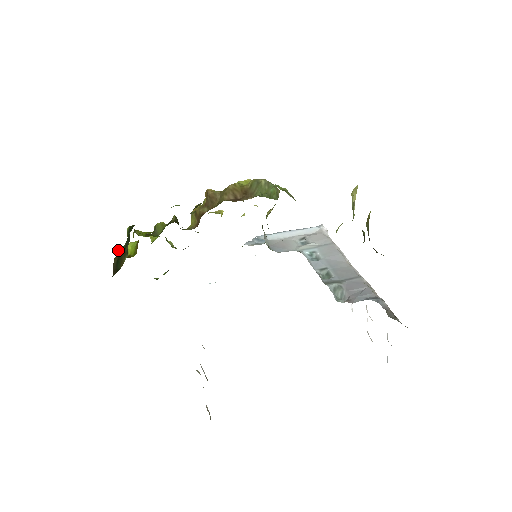
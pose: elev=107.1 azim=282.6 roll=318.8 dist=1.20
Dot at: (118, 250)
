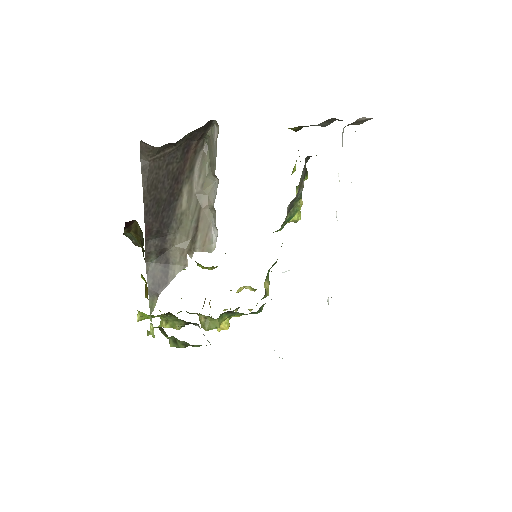
Dot at: occluded
